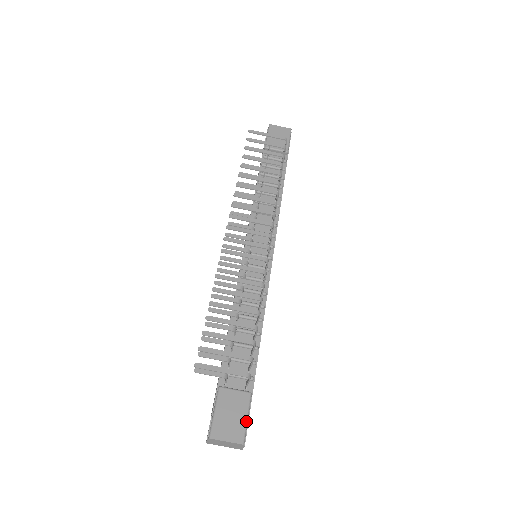
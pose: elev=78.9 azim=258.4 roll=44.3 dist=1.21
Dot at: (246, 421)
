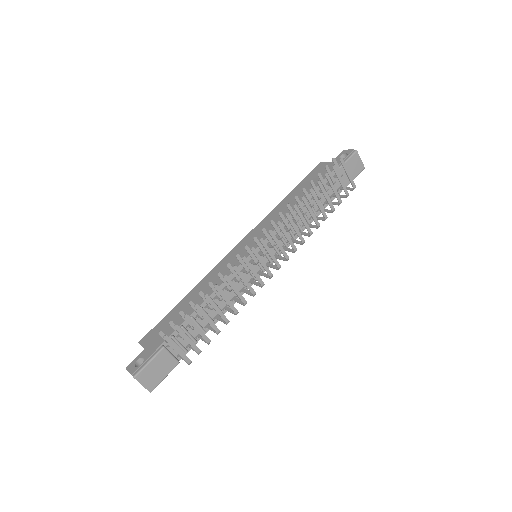
Dot at: (163, 379)
